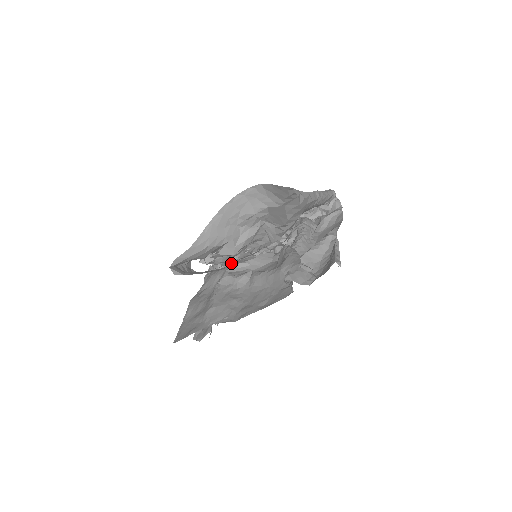
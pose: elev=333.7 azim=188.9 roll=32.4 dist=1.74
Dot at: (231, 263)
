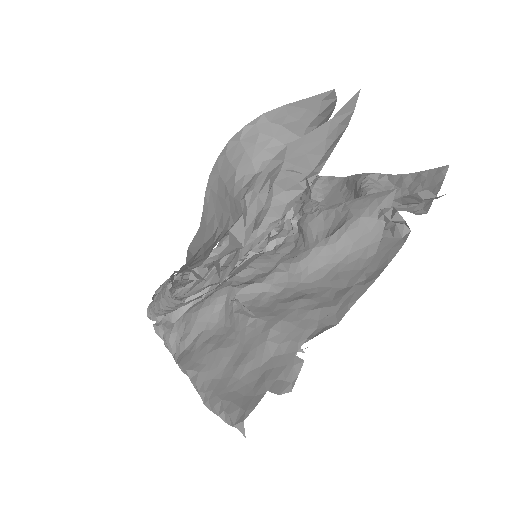
Dot at: occluded
